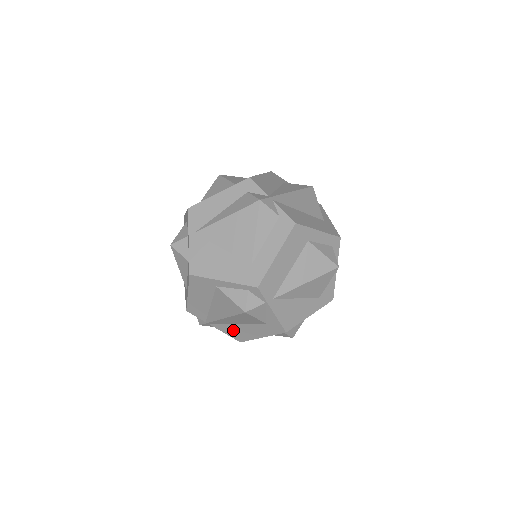
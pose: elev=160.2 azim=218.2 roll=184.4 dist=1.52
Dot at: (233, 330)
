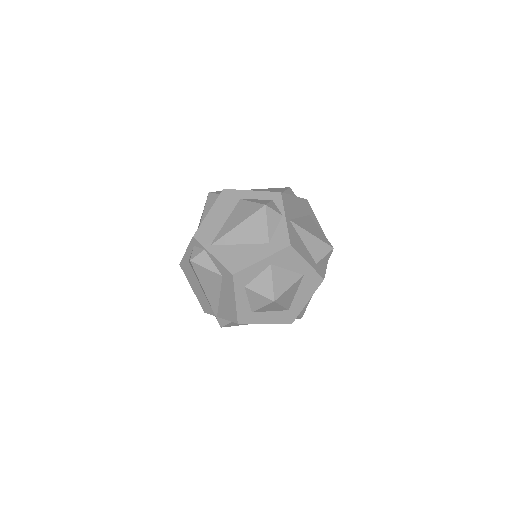
Dot at: (225, 310)
